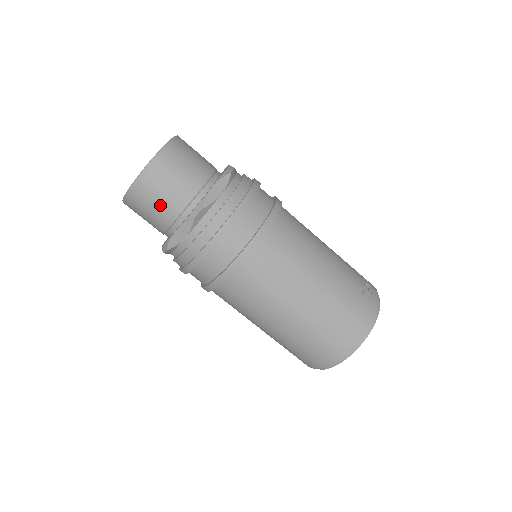
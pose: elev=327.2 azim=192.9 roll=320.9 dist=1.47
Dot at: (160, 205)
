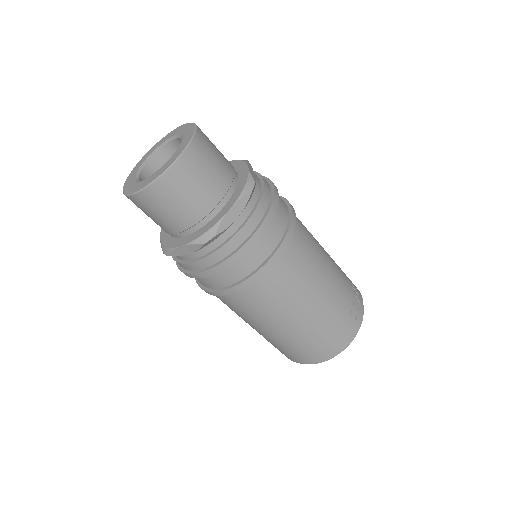
Dot at: (168, 216)
